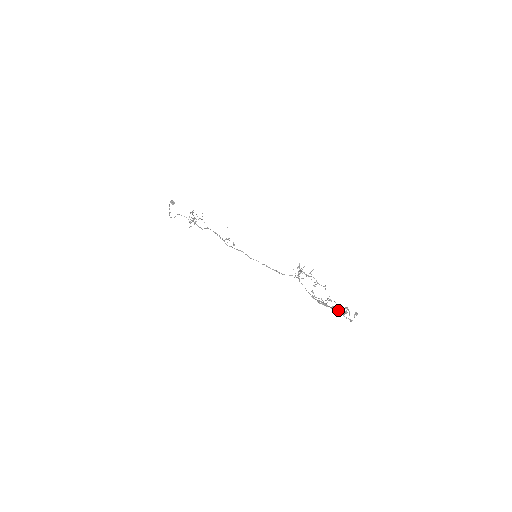
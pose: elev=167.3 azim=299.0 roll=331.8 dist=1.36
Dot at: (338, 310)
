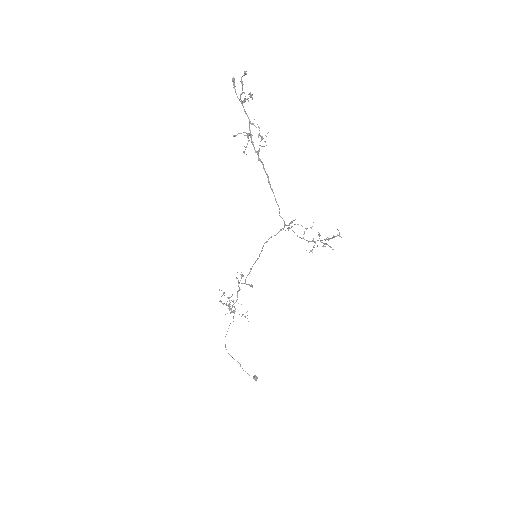
Dot at: (241, 103)
